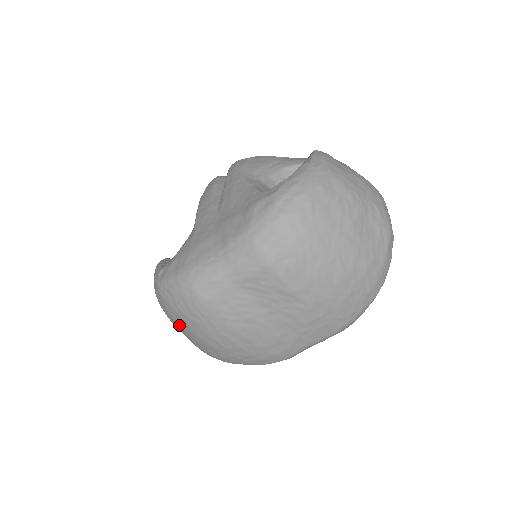
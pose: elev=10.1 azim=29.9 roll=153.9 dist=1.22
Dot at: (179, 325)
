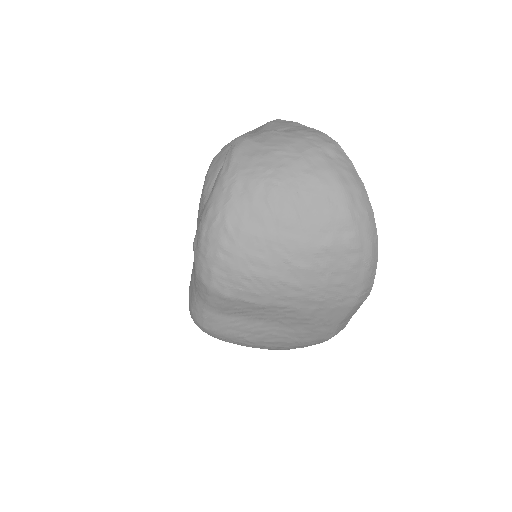
Dot at: occluded
